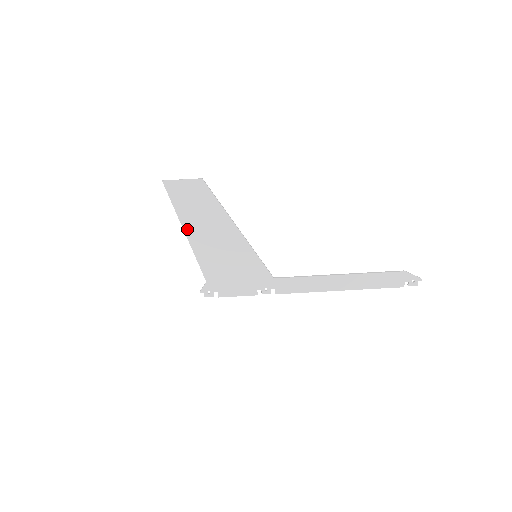
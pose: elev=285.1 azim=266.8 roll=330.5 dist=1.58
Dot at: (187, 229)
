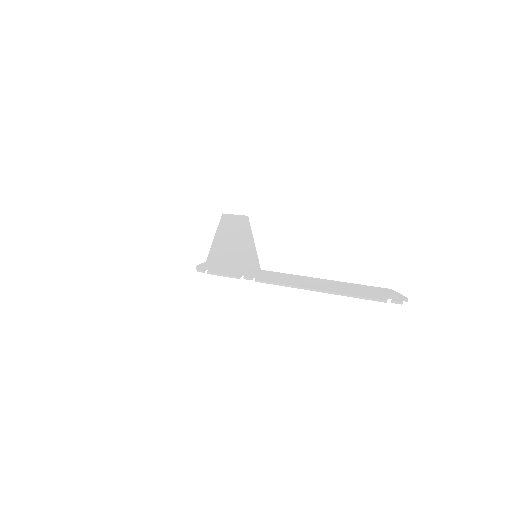
Dot at: (218, 234)
